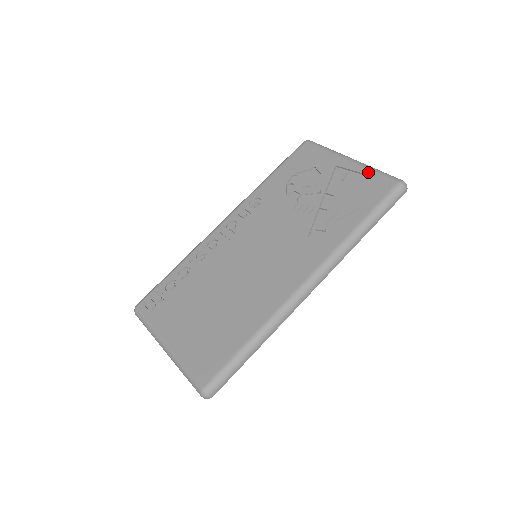
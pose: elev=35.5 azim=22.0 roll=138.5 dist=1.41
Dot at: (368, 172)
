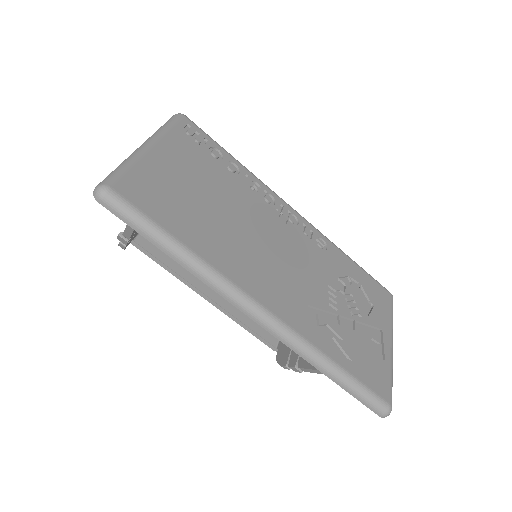
Dot at: (388, 367)
